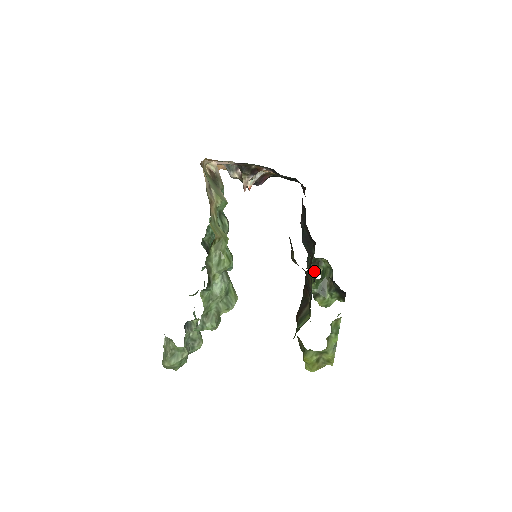
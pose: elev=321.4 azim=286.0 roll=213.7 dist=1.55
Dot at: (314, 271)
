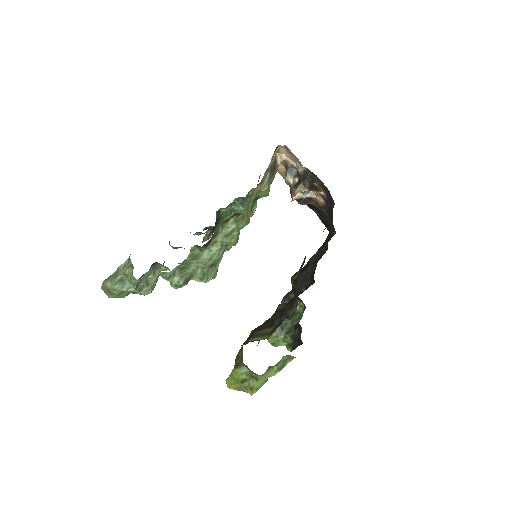
Dot at: occluded
